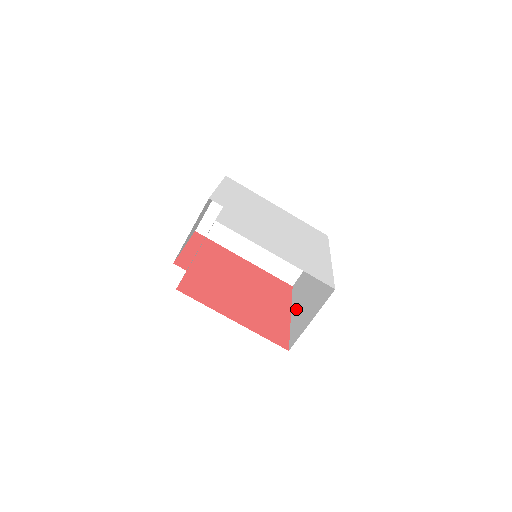
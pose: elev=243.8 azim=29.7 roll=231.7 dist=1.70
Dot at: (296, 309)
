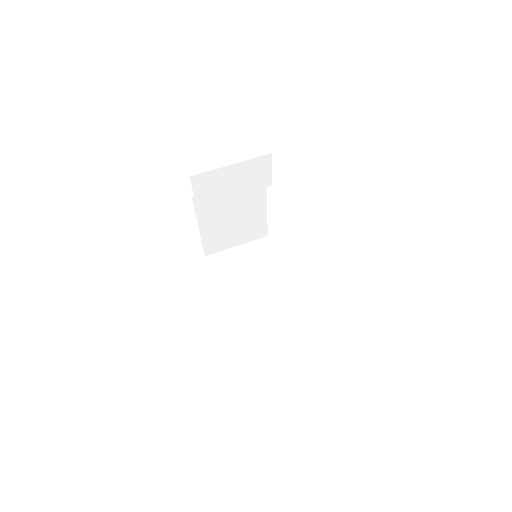
Dot at: occluded
